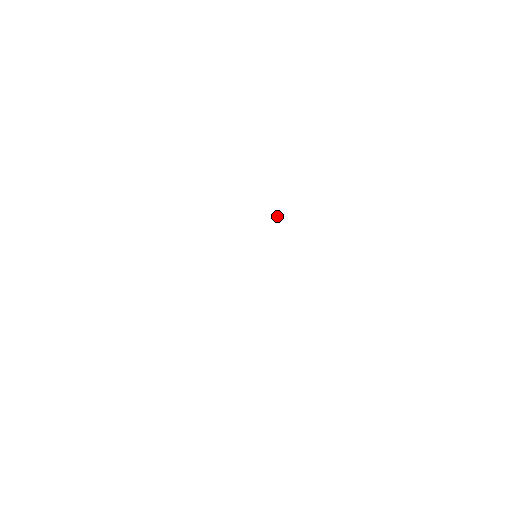
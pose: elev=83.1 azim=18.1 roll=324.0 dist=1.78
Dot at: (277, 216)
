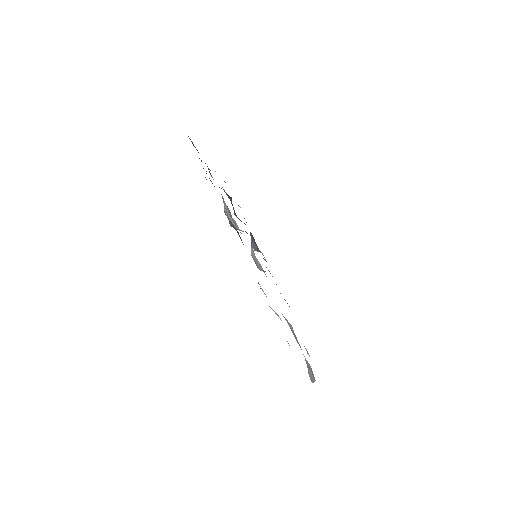
Dot at: (252, 243)
